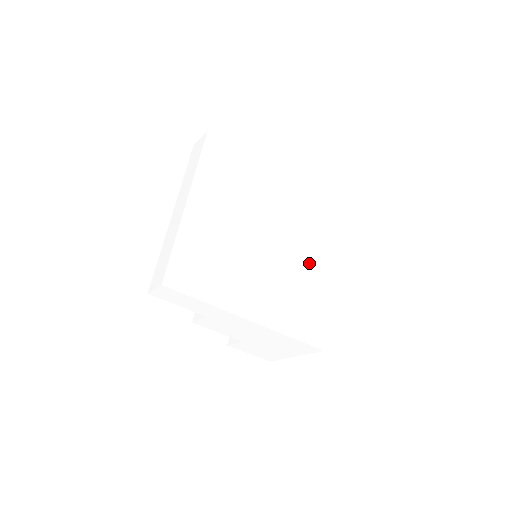
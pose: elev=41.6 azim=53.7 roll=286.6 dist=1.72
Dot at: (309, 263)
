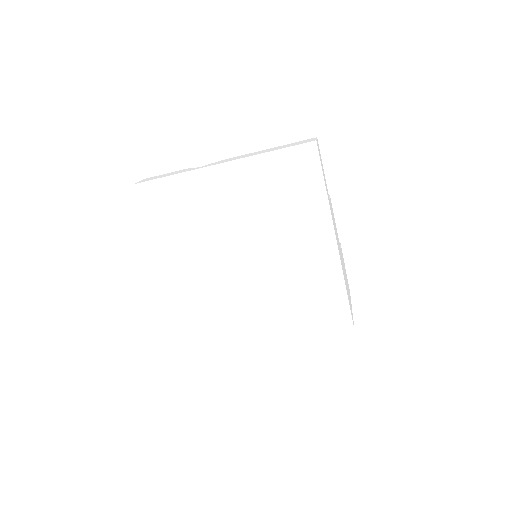
Dot at: (301, 253)
